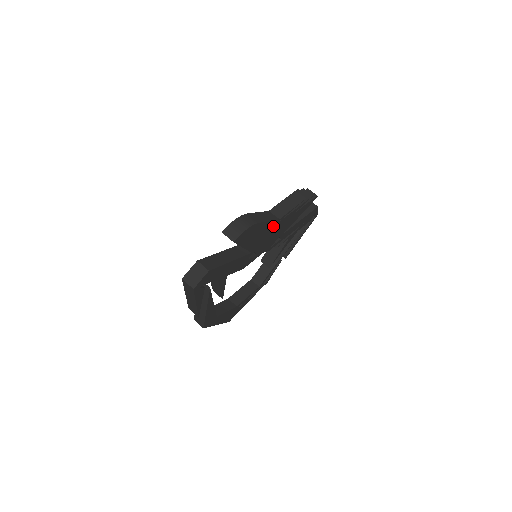
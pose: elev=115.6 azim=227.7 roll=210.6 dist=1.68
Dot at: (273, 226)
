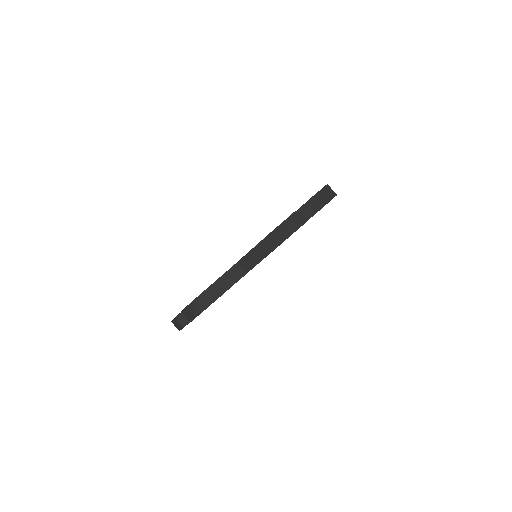
Dot at: occluded
